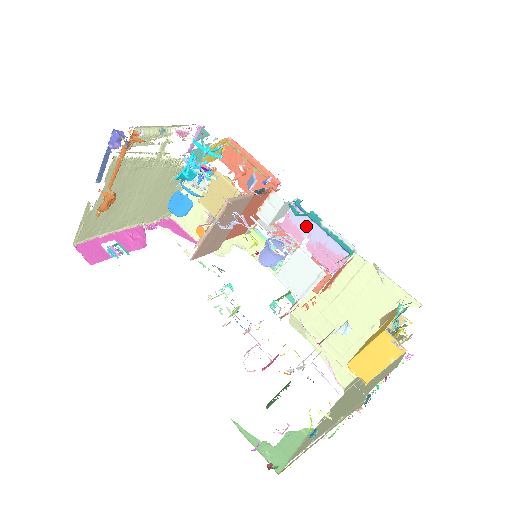
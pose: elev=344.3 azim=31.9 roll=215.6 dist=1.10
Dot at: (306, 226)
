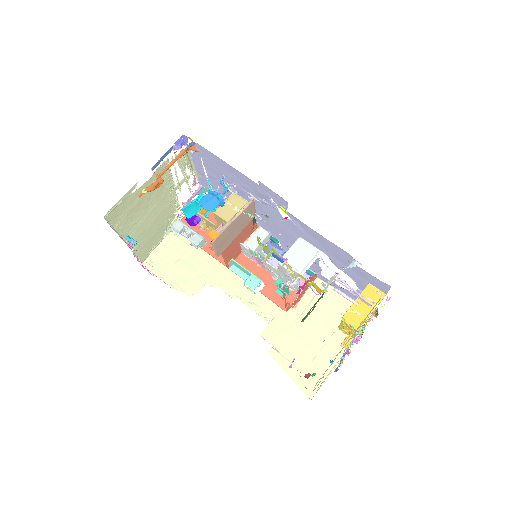
Dot at: (277, 260)
